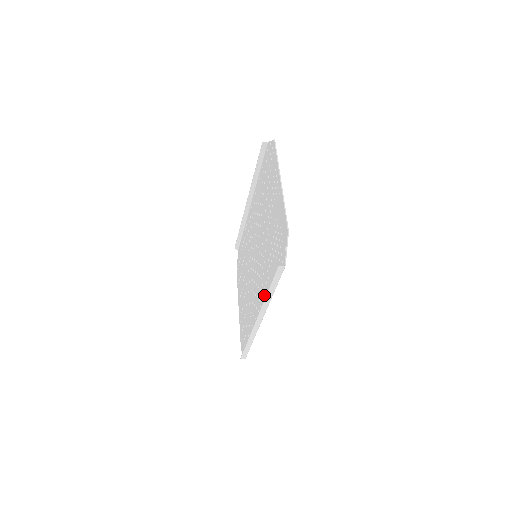
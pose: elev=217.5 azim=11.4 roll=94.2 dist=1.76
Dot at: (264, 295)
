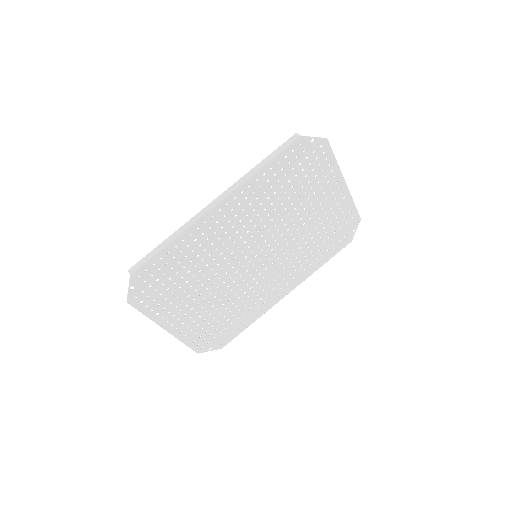
Dot at: (243, 201)
